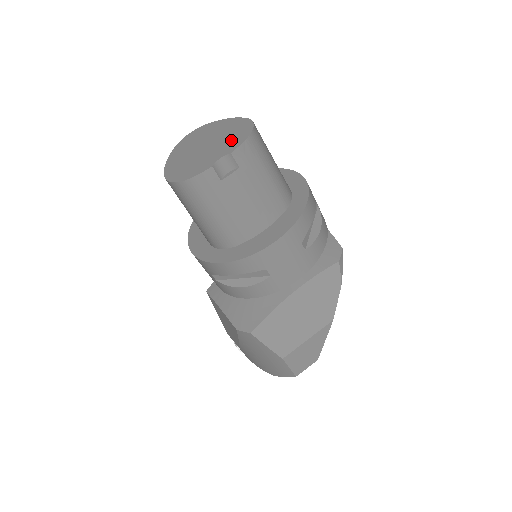
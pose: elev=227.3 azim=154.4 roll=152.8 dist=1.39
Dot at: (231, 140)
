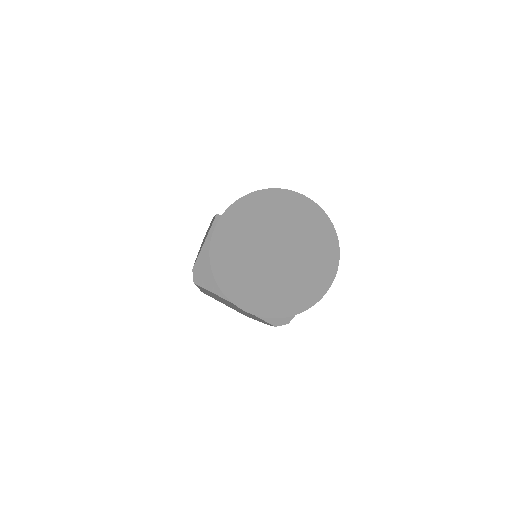
Dot at: (282, 287)
